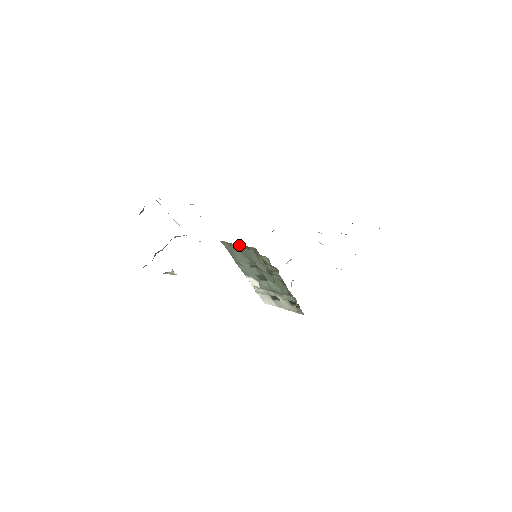
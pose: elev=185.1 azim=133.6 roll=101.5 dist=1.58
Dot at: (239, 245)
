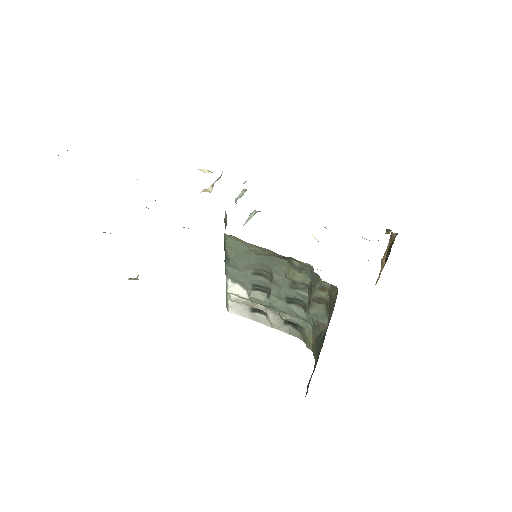
Dot at: (273, 252)
